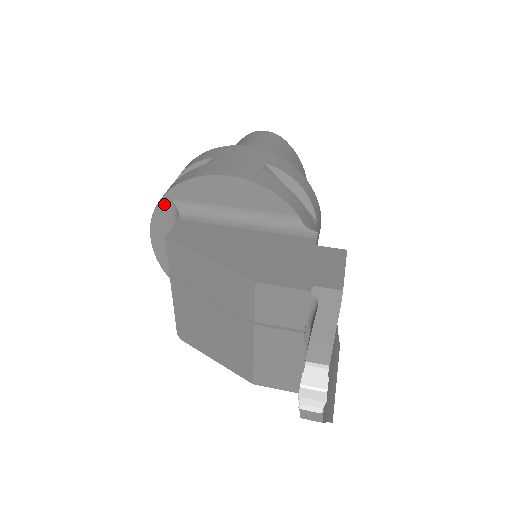
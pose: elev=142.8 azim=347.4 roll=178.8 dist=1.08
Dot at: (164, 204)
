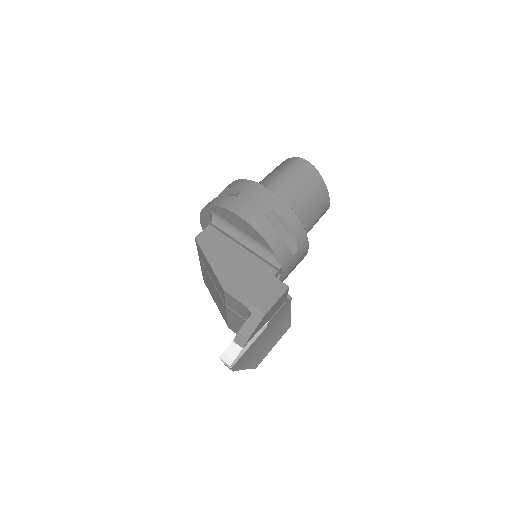
Dot at: (206, 210)
